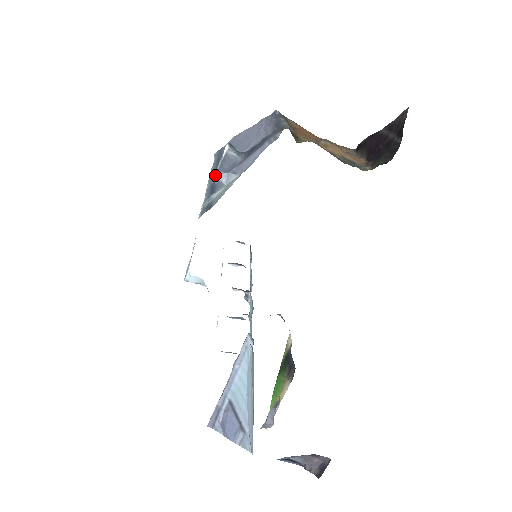
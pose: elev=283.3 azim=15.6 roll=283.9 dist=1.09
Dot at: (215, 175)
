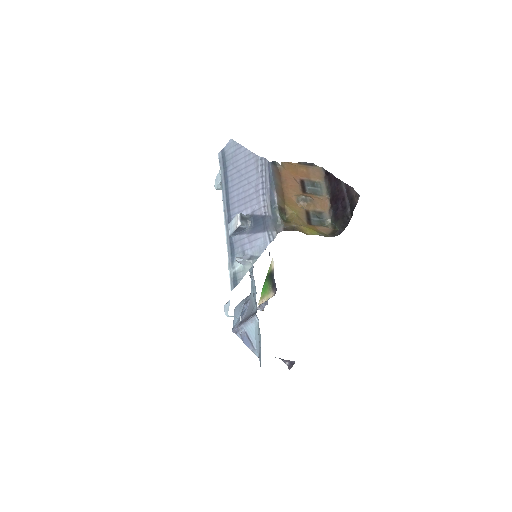
Dot at: (237, 261)
